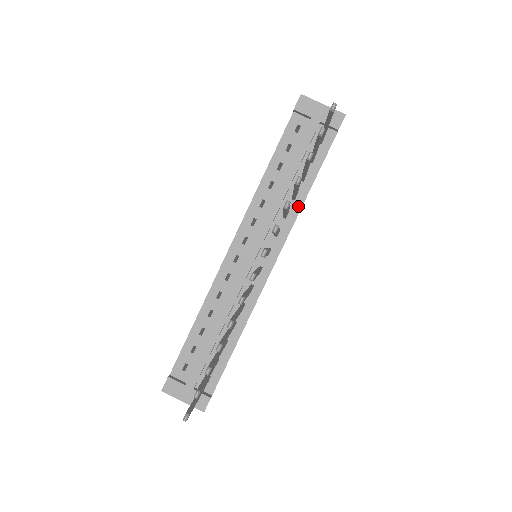
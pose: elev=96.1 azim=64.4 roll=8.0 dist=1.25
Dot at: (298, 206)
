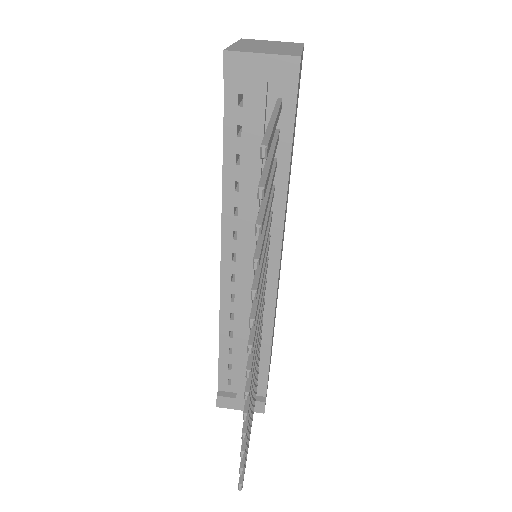
Dot at: (281, 200)
